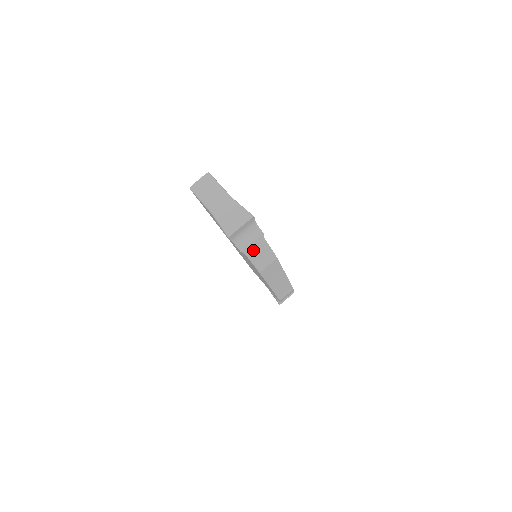
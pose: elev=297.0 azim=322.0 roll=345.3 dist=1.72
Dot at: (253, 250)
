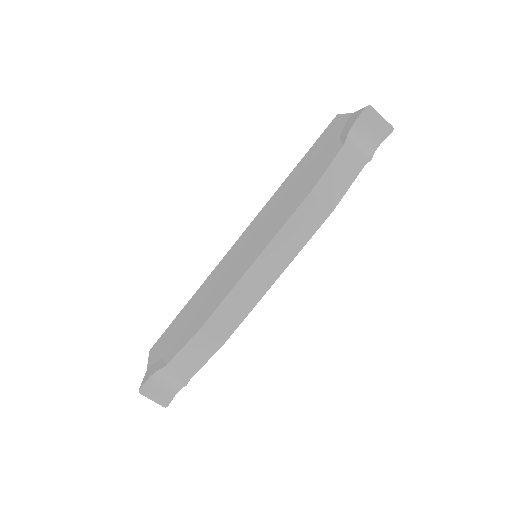
Dot at: (348, 157)
